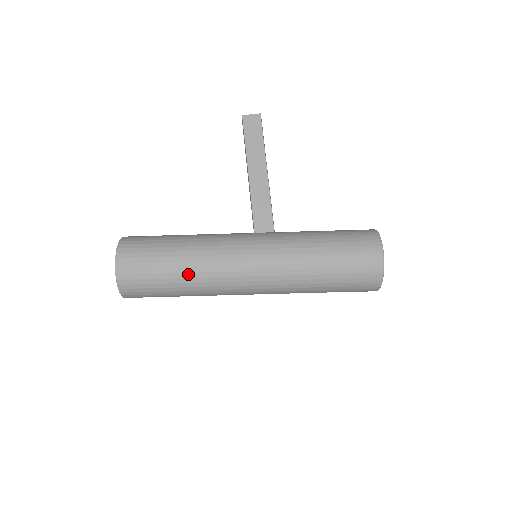
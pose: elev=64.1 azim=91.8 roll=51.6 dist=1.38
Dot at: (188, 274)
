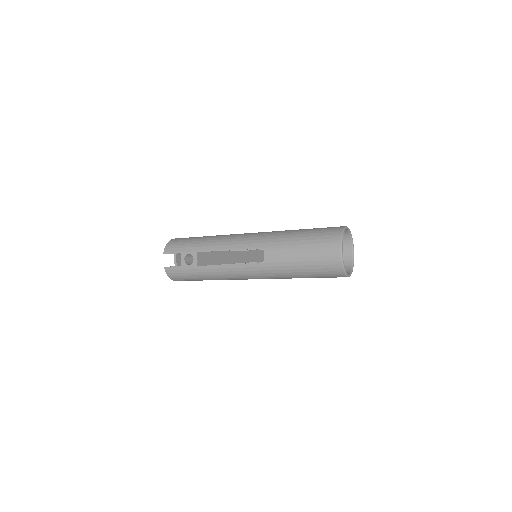
Dot at: occluded
